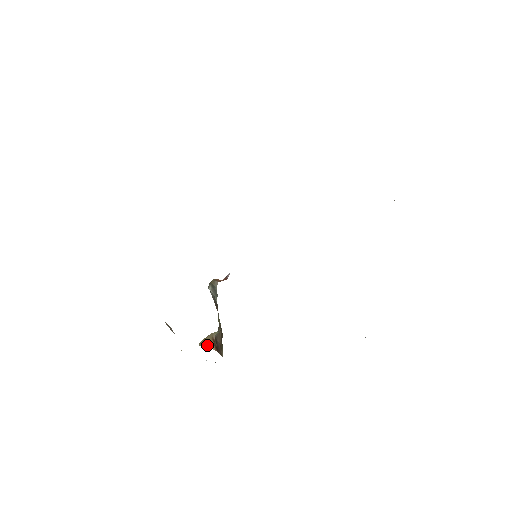
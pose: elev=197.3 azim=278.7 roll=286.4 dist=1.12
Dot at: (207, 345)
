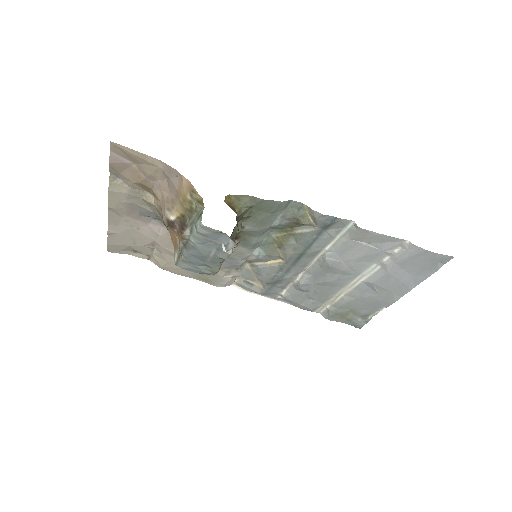
Dot at: (231, 208)
